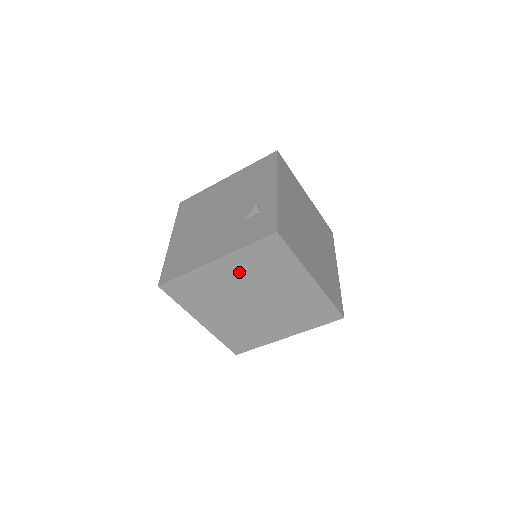
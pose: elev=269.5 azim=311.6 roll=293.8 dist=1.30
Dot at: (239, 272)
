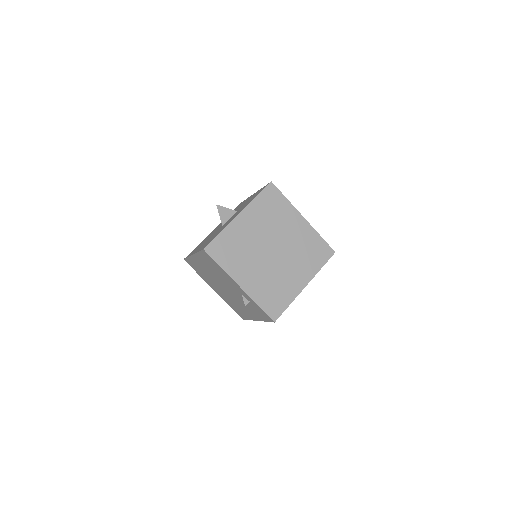
Dot at: occluded
